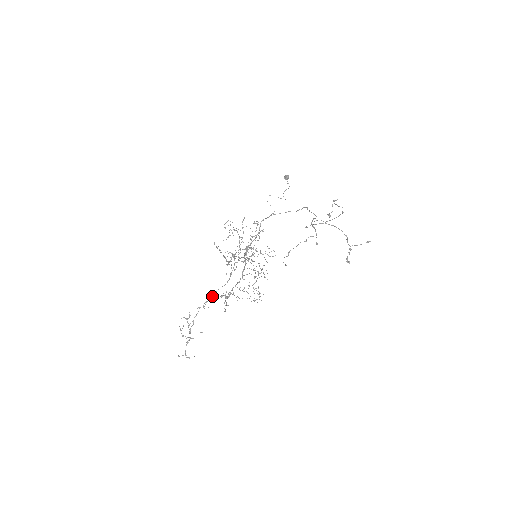
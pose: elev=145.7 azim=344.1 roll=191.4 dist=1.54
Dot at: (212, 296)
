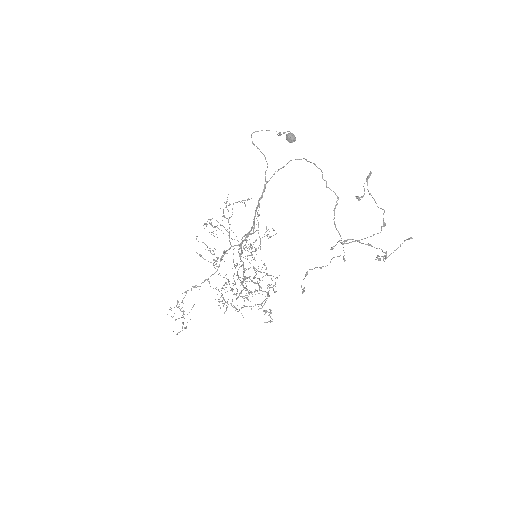
Dot at: (201, 283)
